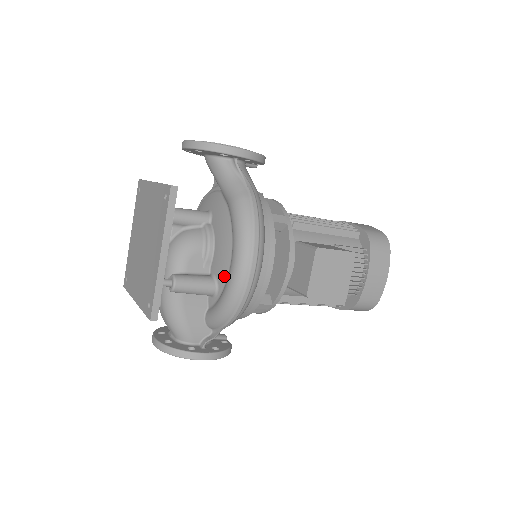
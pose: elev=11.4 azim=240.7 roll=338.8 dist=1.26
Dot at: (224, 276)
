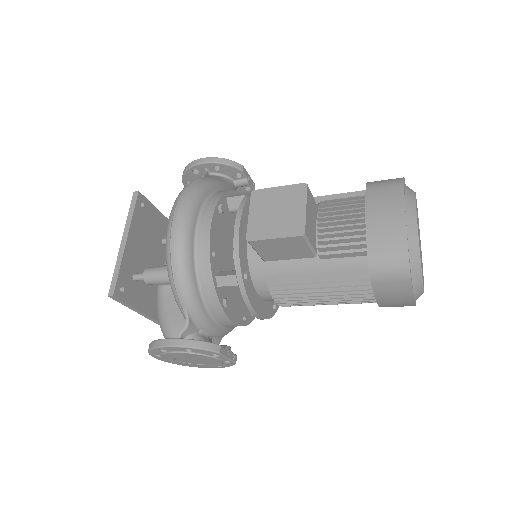
Dot at: occluded
